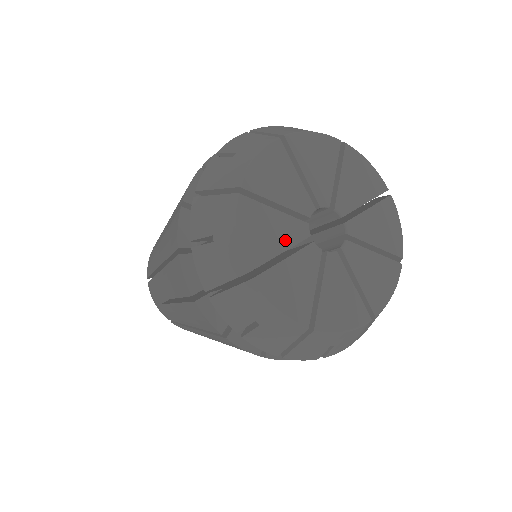
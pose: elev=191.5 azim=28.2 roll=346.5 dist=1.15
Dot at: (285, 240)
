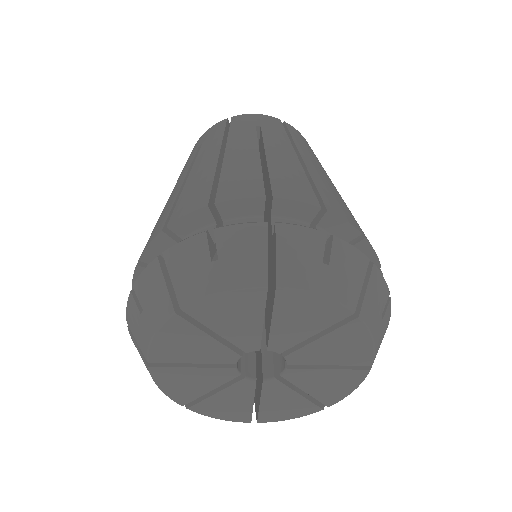
Dot at: (211, 383)
